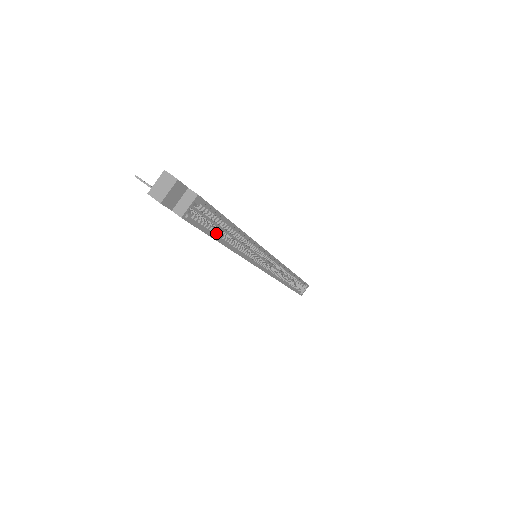
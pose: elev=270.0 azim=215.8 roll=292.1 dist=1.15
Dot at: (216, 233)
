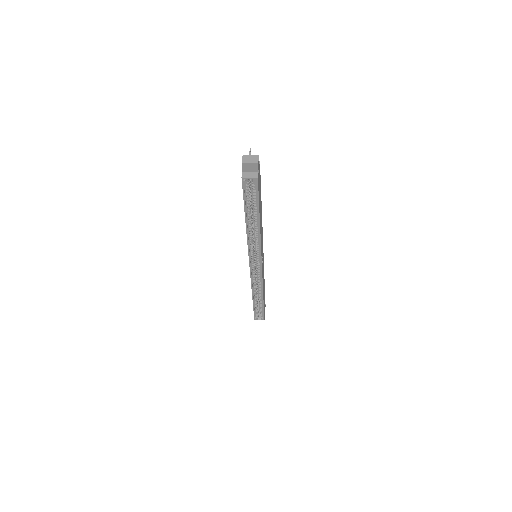
Dot at: (248, 208)
